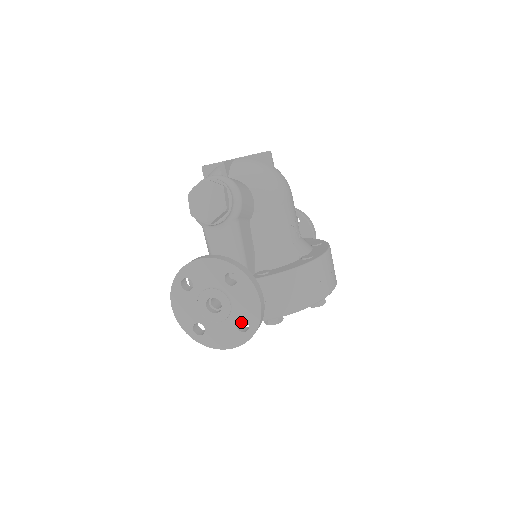
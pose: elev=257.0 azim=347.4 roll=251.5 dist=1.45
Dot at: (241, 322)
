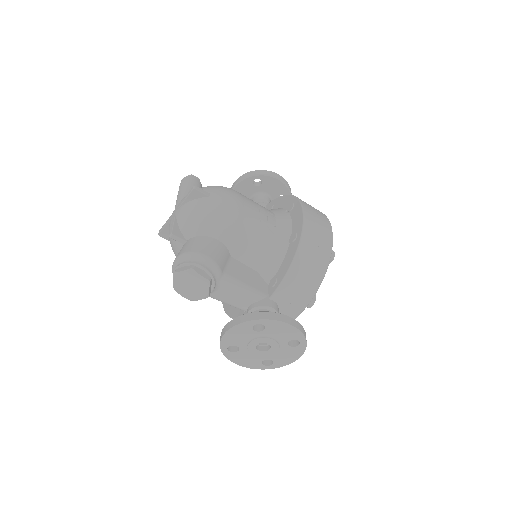
Dot at: occluded
